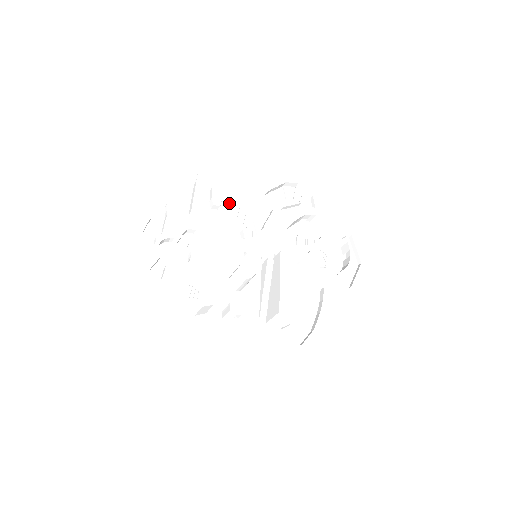
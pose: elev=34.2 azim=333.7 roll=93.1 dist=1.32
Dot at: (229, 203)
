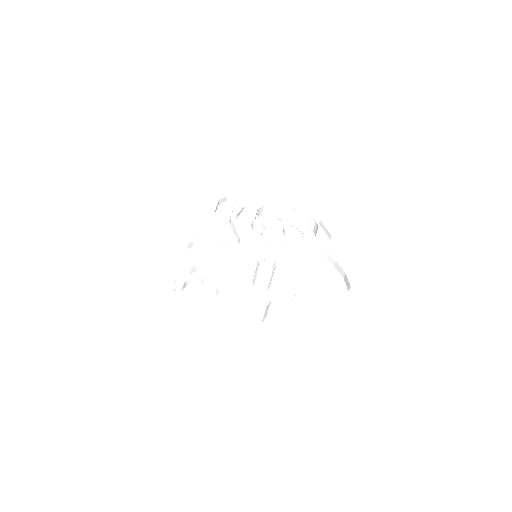
Dot at: (195, 238)
